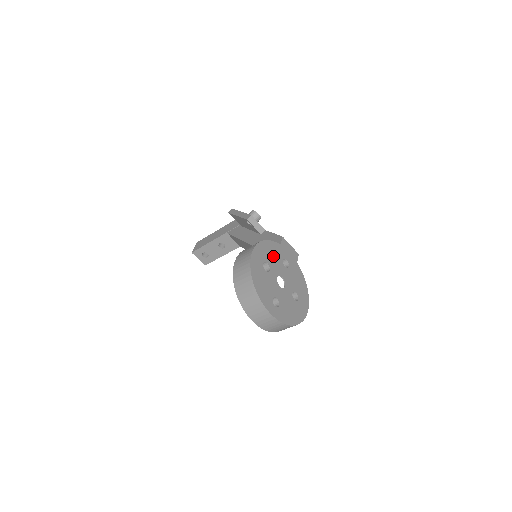
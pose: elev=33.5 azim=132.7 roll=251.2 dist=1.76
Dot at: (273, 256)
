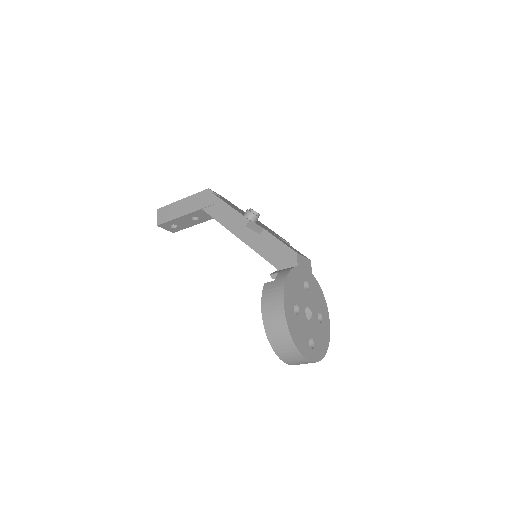
Dot at: (297, 288)
